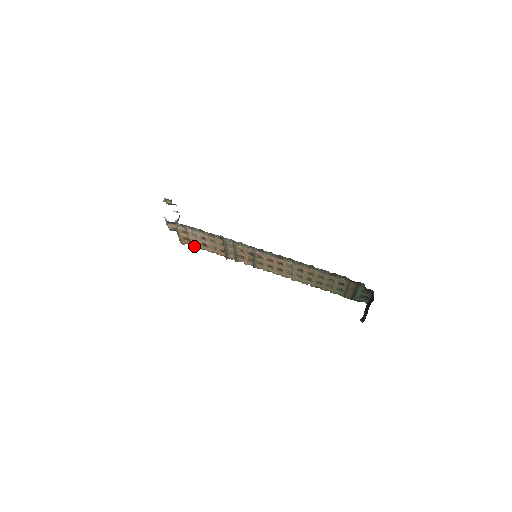
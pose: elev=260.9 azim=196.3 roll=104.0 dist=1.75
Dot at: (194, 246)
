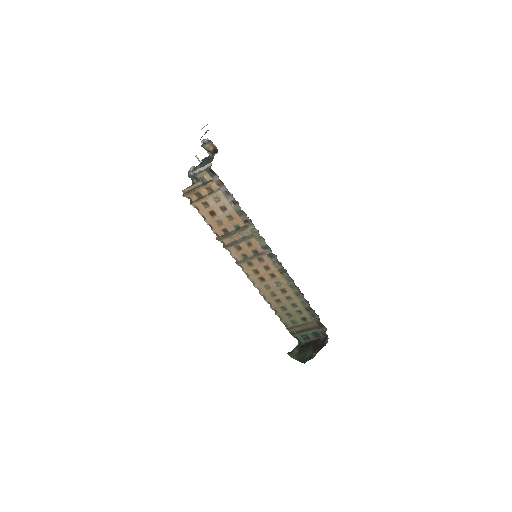
Dot at: (195, 205)
